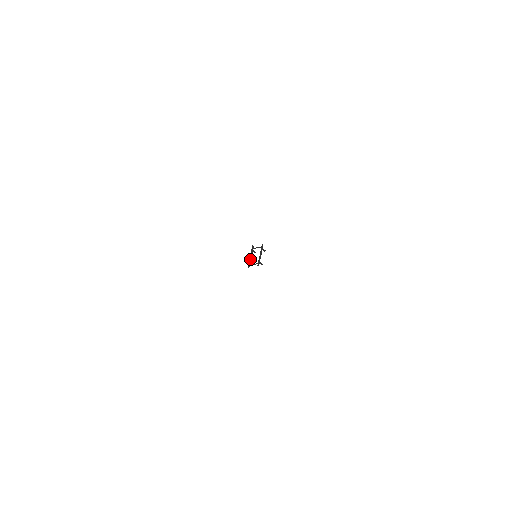
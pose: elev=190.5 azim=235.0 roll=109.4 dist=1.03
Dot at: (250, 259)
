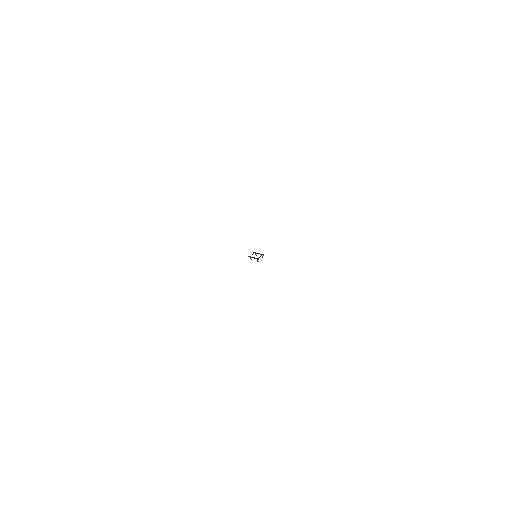
Dot at: (252, 257)
